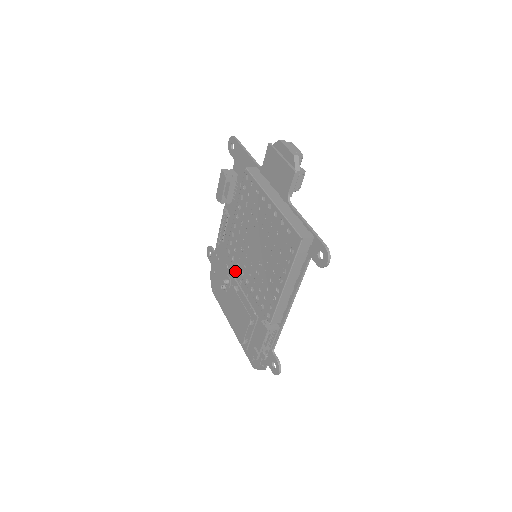
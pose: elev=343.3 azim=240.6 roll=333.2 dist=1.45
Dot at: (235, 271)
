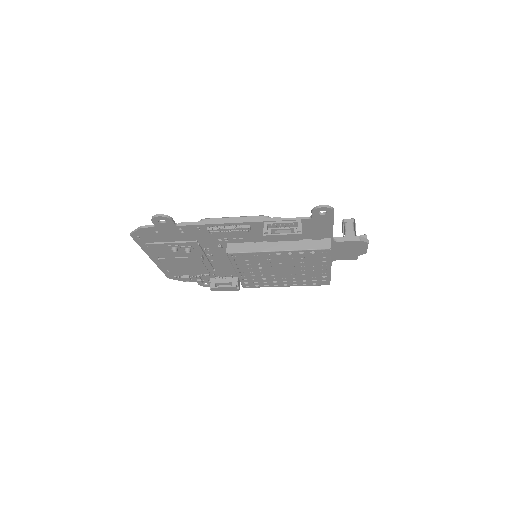
Dot at: (209, 249)
